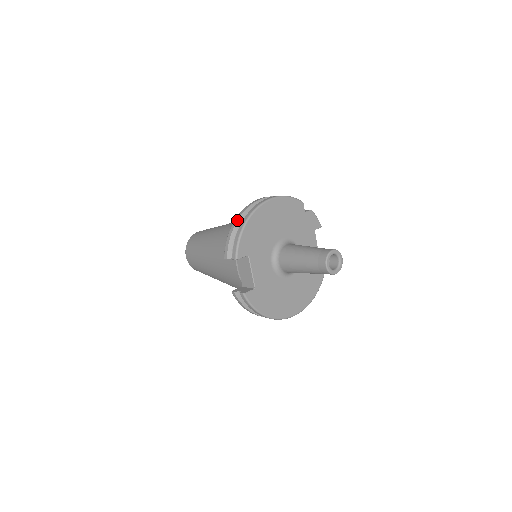
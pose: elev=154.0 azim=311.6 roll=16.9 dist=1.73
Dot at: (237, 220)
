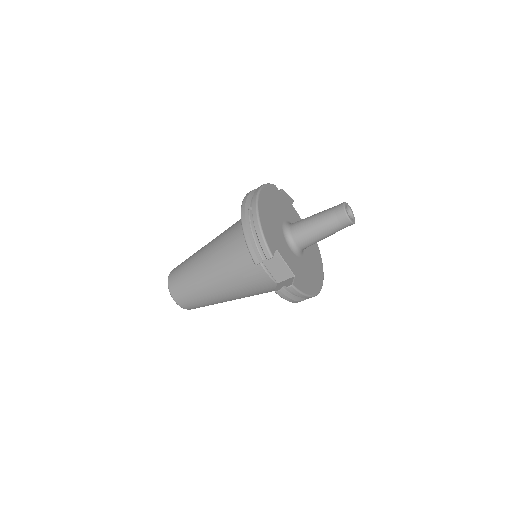
Dot at: (246, 224)
